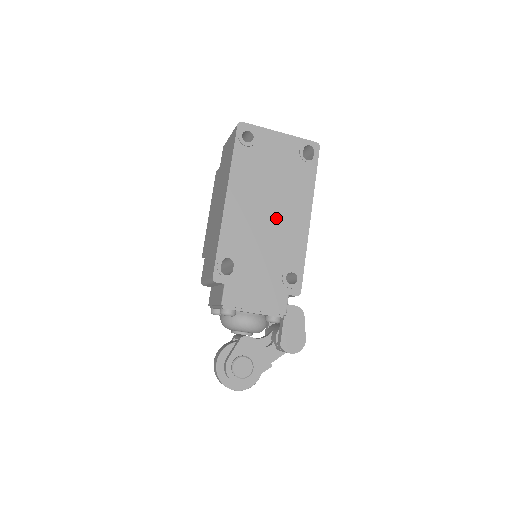
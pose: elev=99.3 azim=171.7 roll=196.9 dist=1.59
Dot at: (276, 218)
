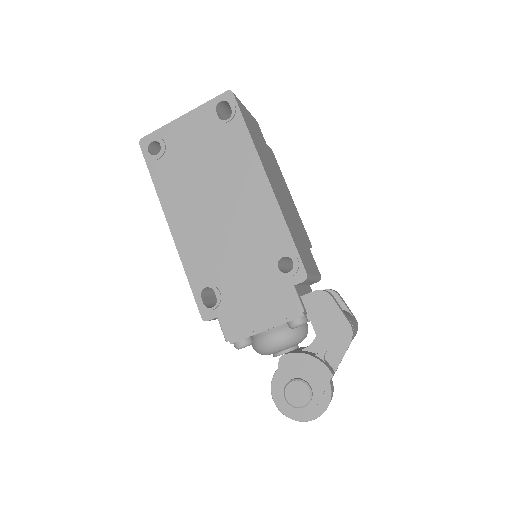
Dot at: (230, 210)
